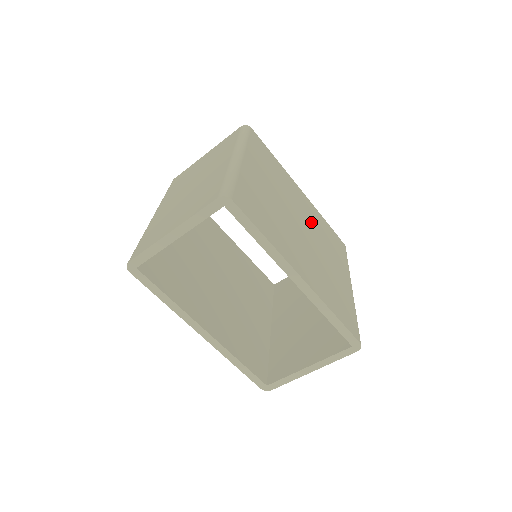
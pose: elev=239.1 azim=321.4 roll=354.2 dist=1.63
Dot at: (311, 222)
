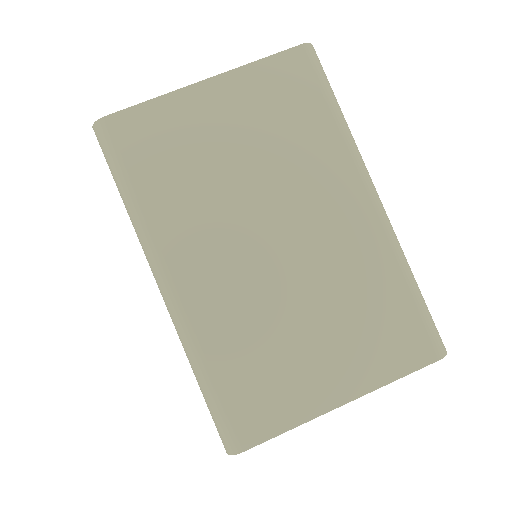
Dot at: occluded
